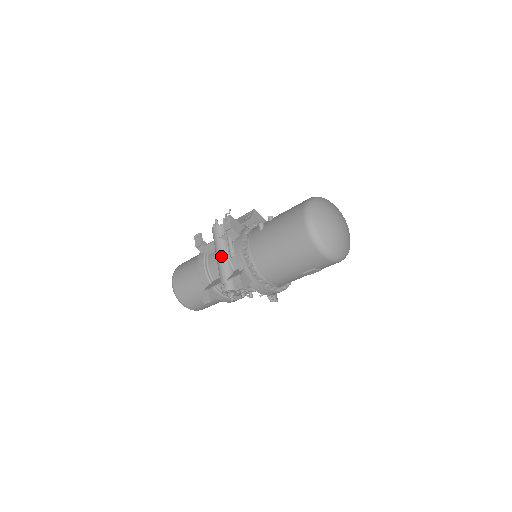
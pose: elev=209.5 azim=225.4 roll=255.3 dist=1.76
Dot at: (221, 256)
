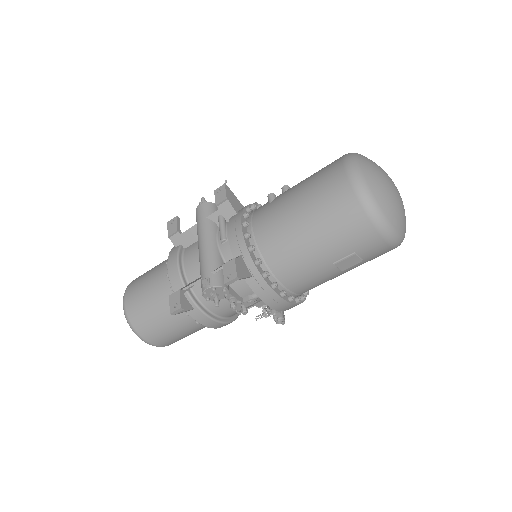
Dot at: (206, 240)
